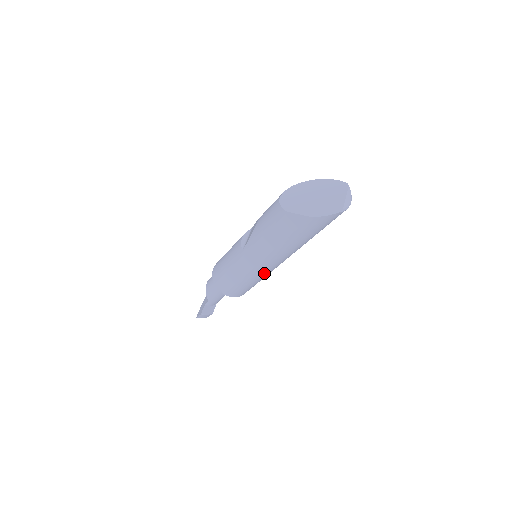
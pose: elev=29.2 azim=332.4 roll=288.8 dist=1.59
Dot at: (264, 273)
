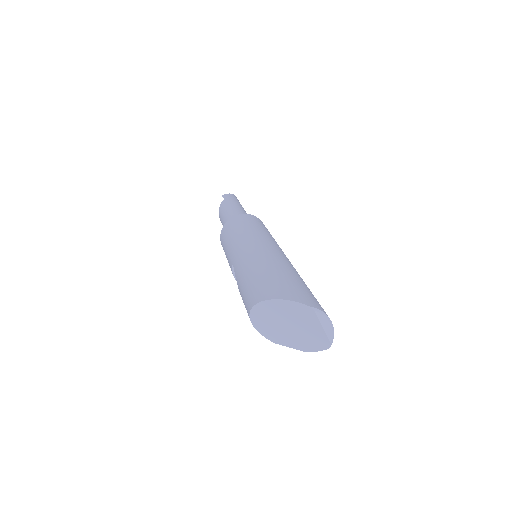
Dot at: occluded
